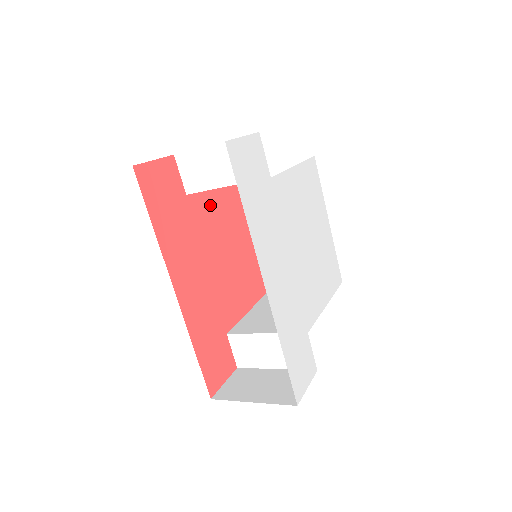
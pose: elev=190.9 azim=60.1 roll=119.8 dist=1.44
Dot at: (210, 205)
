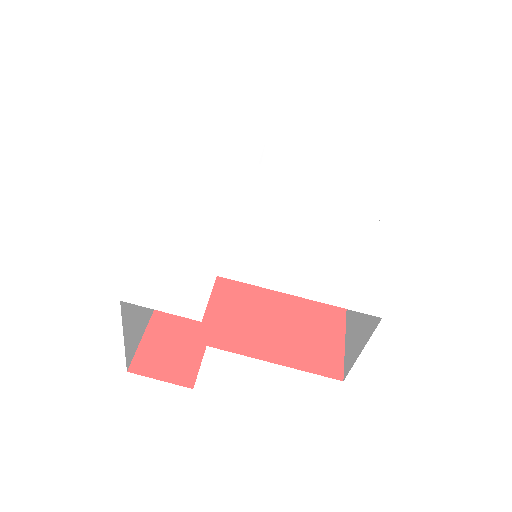
Dot at: occluded
